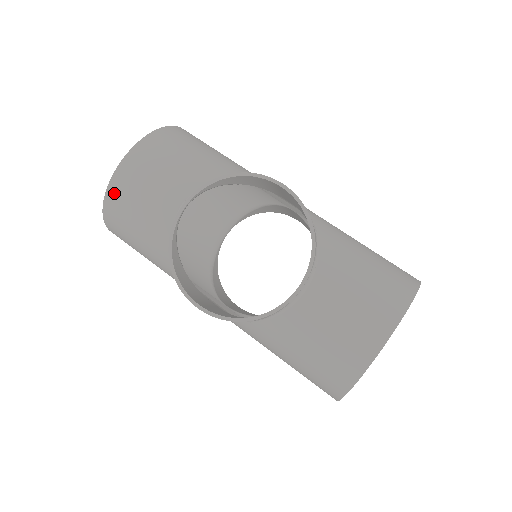
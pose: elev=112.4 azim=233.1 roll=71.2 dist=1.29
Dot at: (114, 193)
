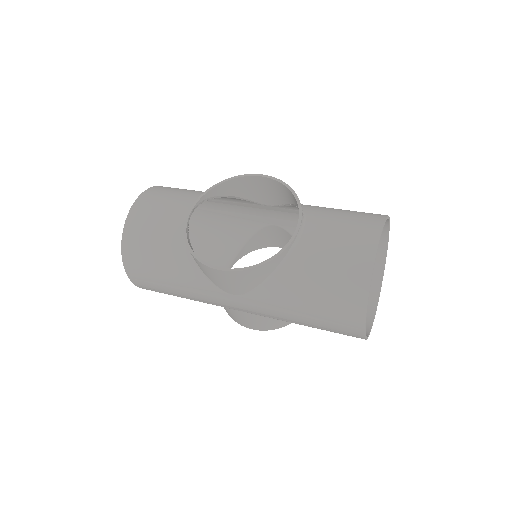
Dot at: (130, 227)
